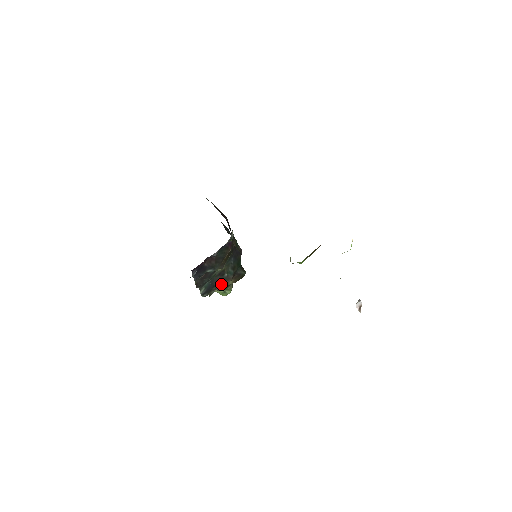
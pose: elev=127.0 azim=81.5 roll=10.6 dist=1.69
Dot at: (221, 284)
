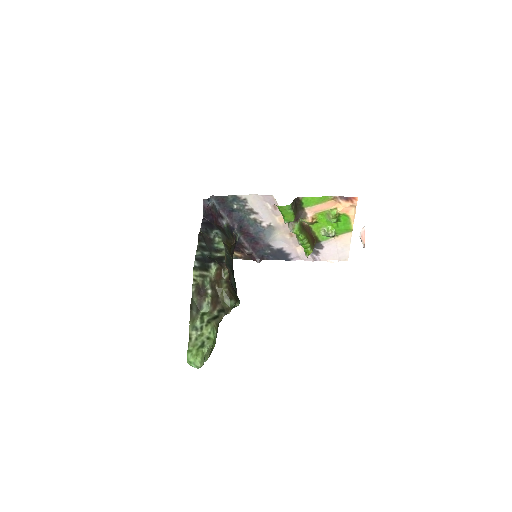
Dot at: (218, 263)
